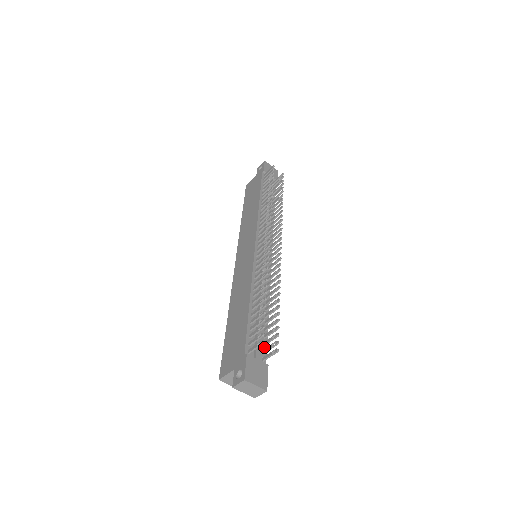
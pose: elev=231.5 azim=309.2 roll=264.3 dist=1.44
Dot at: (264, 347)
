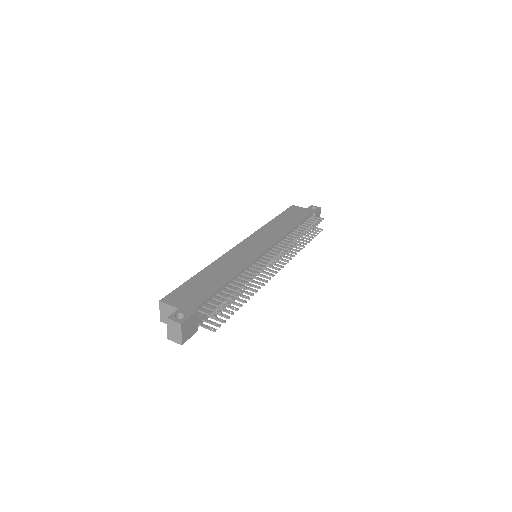
Dot at: (206, 317)
